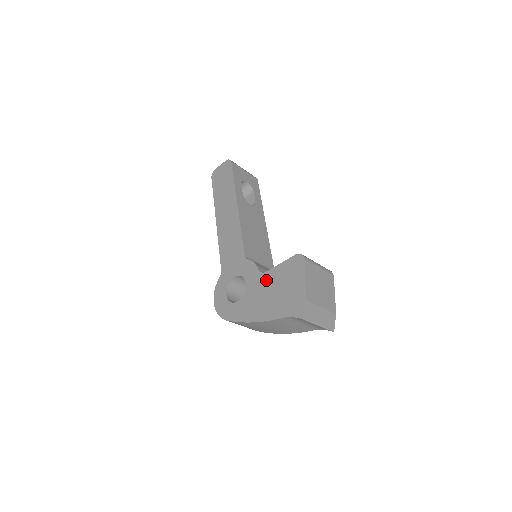
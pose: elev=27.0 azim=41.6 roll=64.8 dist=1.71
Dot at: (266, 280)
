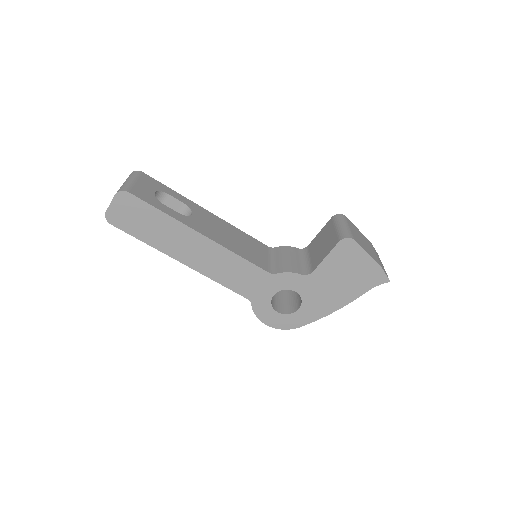
Dot at: (320, 277)
